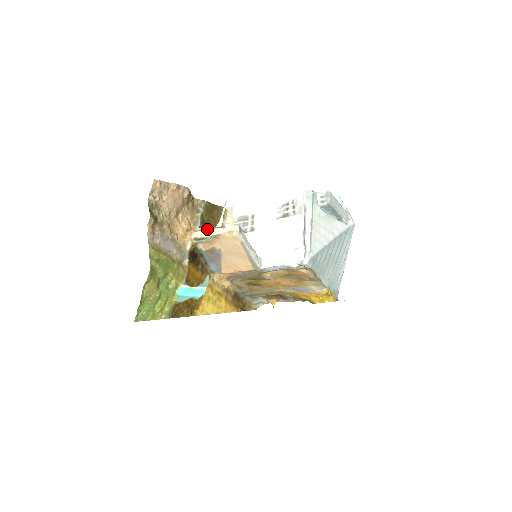
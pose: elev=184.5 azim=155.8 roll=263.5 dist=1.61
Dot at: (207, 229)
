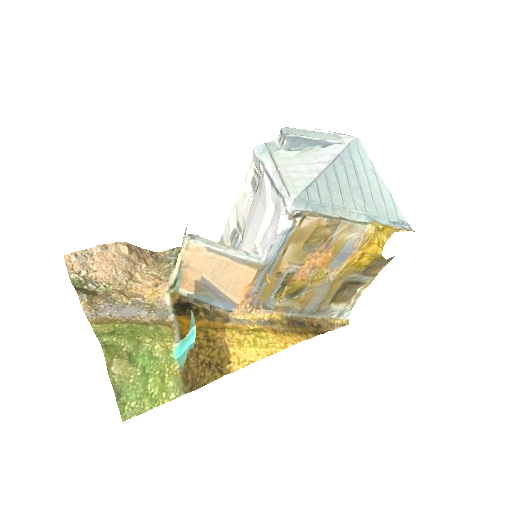
Dot at: (174, 268)
